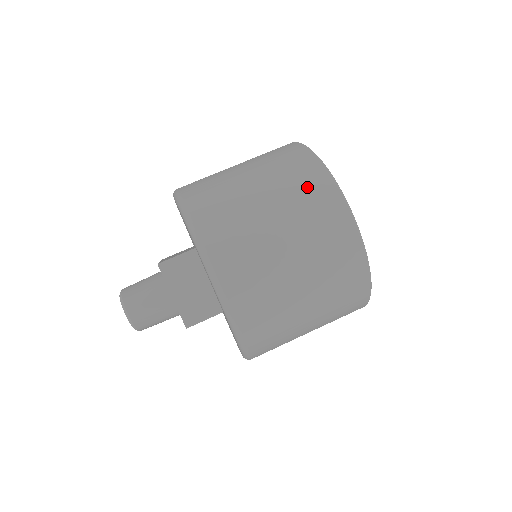
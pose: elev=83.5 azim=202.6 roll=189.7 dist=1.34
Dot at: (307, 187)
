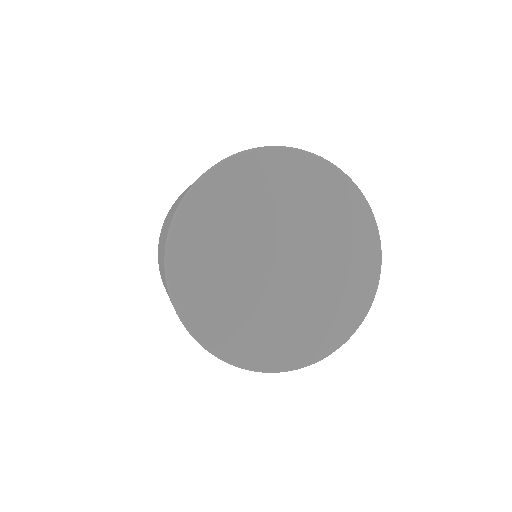
Dot at: occluded
